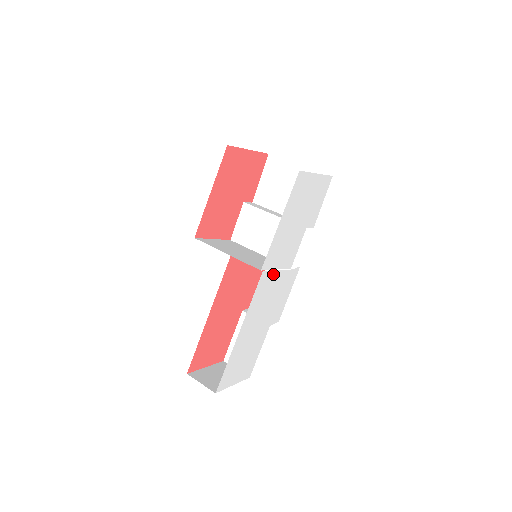
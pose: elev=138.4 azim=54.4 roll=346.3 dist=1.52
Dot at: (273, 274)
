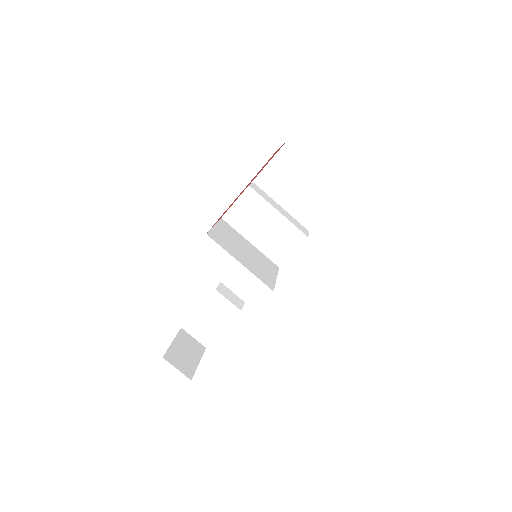
Dot at: occluded
